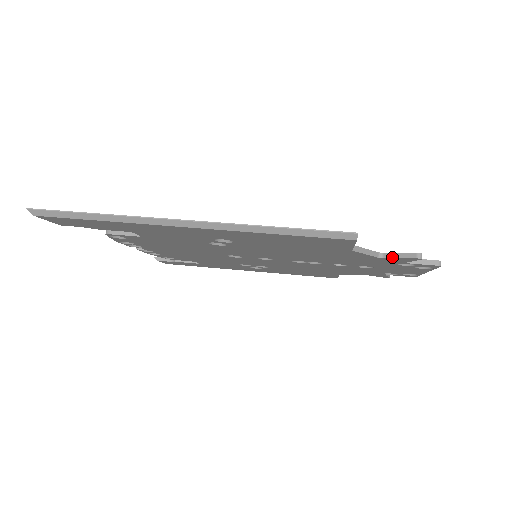
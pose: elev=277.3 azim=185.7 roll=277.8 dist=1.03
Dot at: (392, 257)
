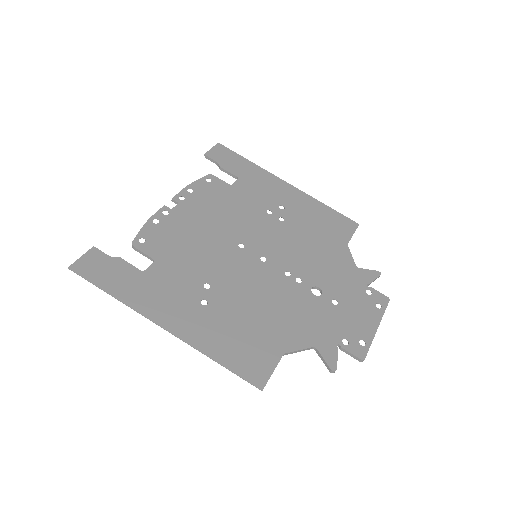
Dot at: (319, 356)
